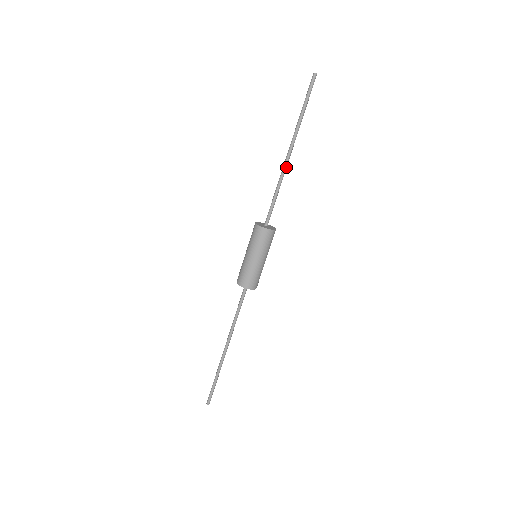
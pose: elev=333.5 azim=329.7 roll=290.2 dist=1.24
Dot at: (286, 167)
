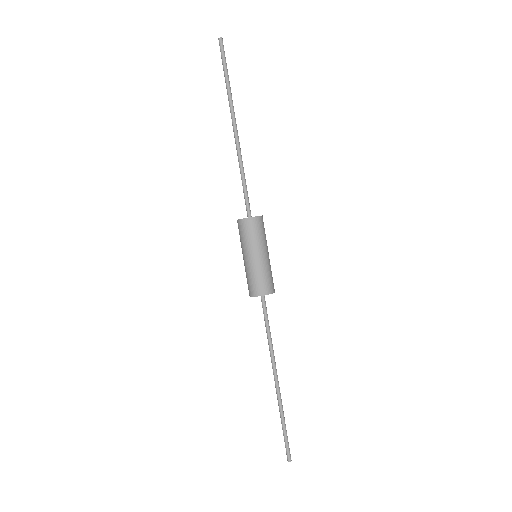
Dot at: (239, 145)
